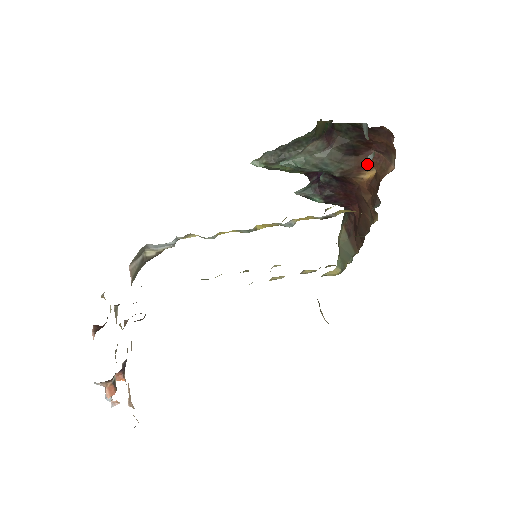
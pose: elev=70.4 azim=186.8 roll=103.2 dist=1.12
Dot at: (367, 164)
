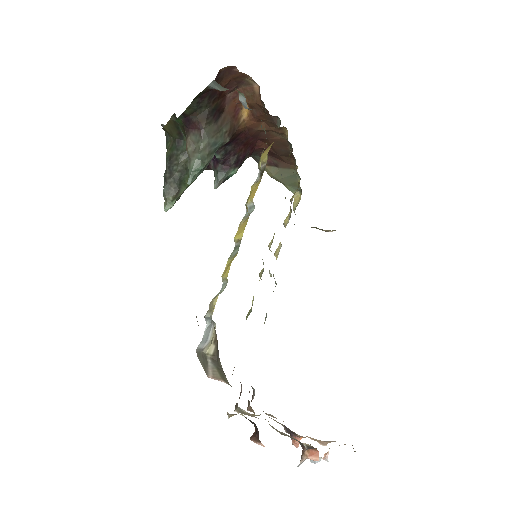
Dot at: (245, 105)
